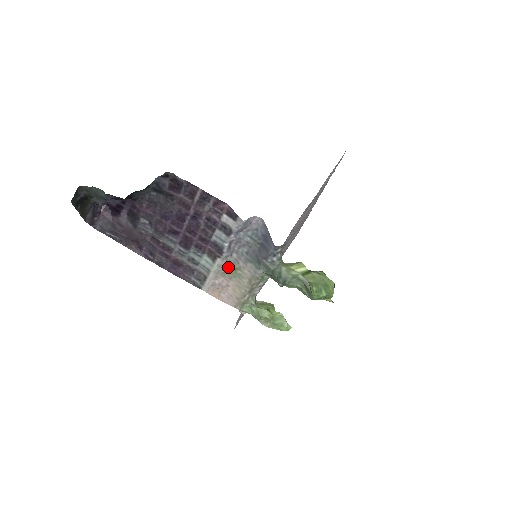
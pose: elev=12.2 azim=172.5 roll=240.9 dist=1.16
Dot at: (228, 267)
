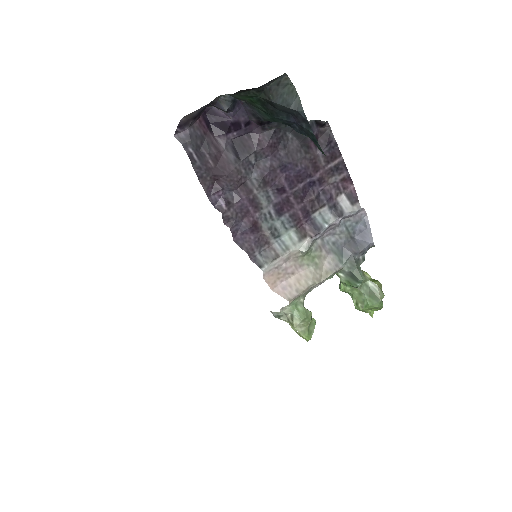
Dot at: (309, 252)
